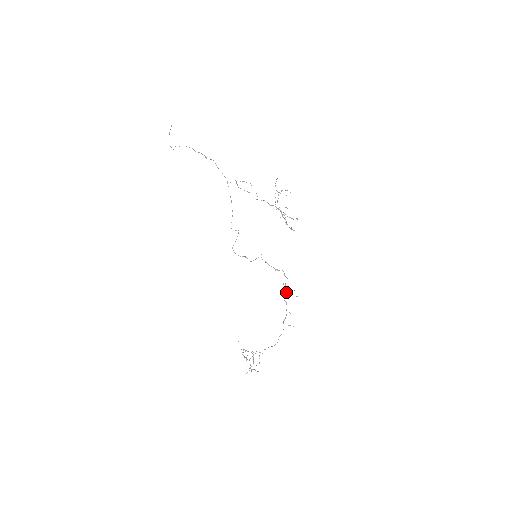
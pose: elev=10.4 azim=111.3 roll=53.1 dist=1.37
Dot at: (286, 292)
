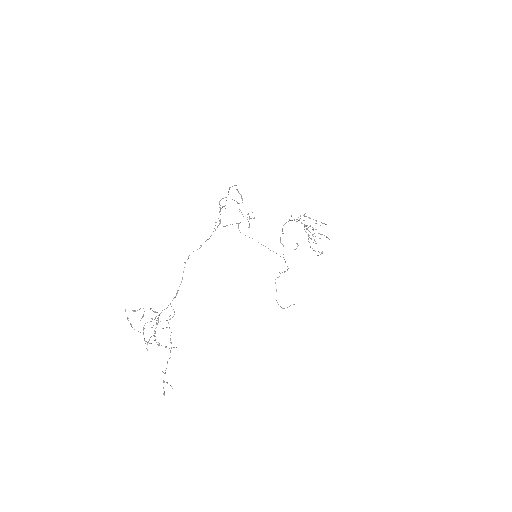
Dot at: occluded
